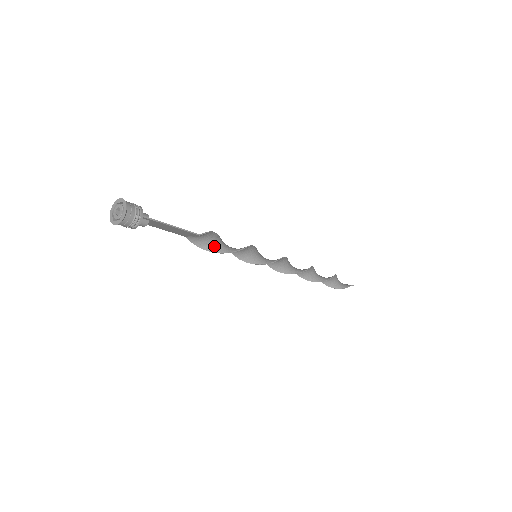
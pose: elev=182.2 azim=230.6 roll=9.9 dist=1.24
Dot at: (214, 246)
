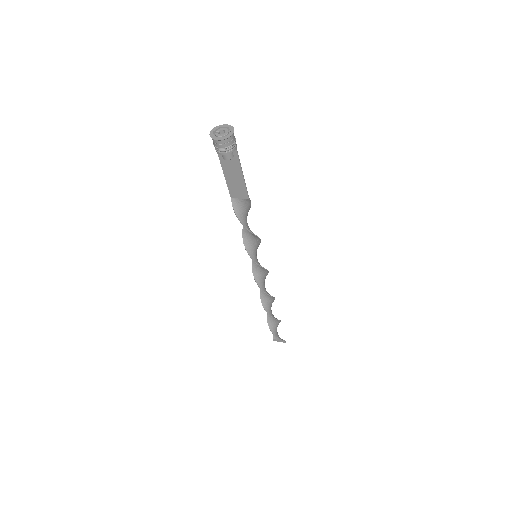
Dot at: (245, 220)
